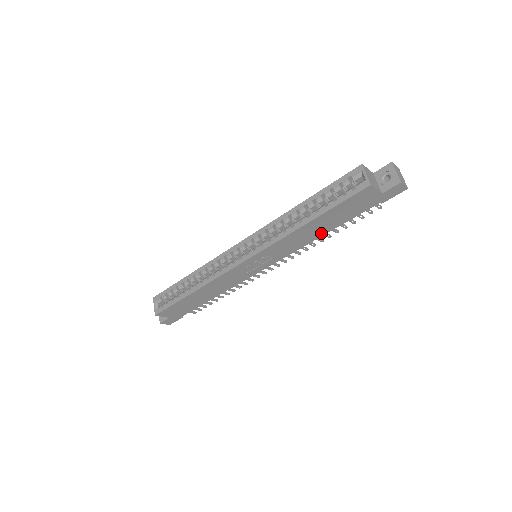
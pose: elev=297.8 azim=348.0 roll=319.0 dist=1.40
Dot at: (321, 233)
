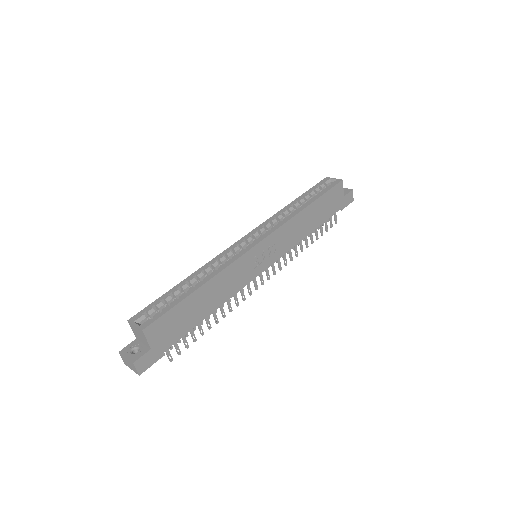
Dot at: (309, 229)
